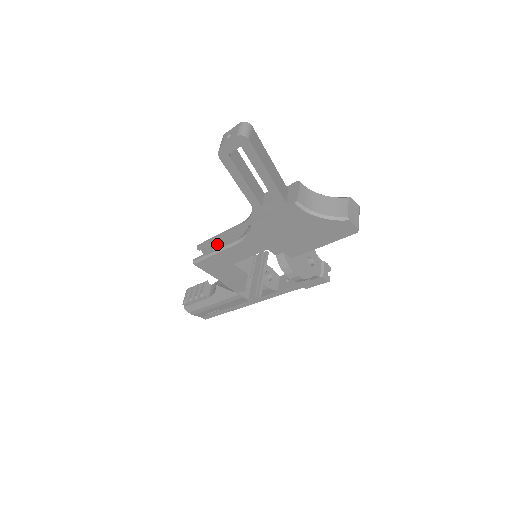
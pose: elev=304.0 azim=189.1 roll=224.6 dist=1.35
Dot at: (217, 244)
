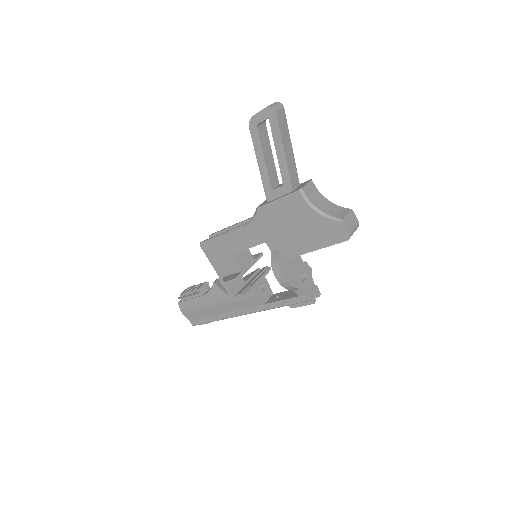
Dot at: occluded
